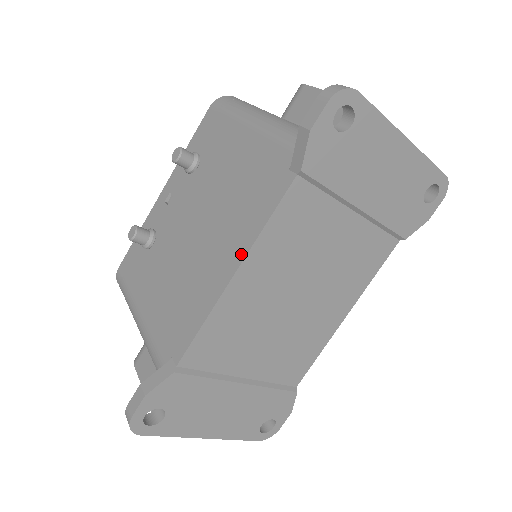
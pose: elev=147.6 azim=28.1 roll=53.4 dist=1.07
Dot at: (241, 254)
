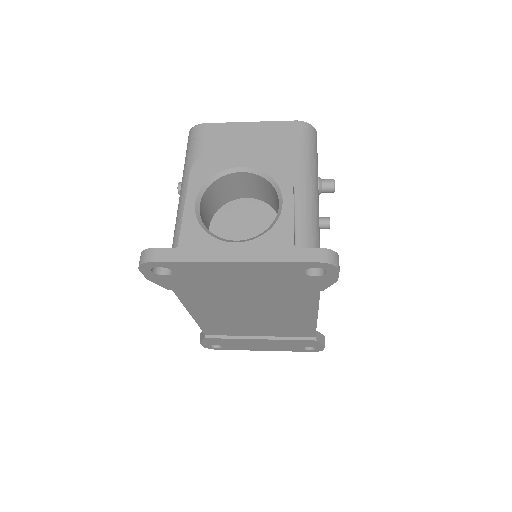
Dot at: occluded
